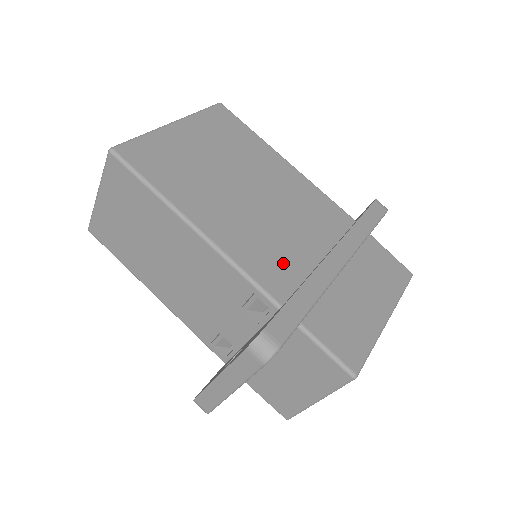
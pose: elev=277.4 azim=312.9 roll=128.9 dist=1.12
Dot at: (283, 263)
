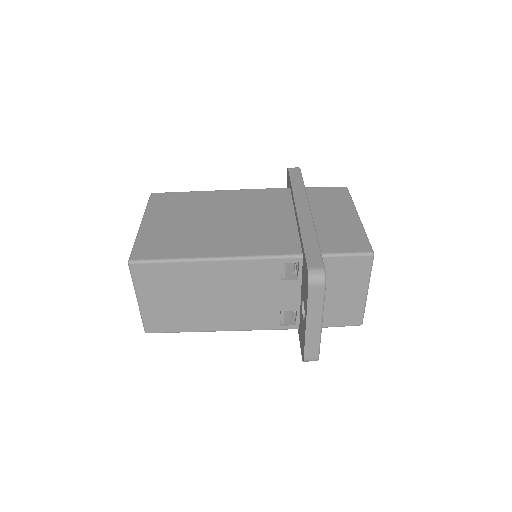
Dot at: (279, 236)
